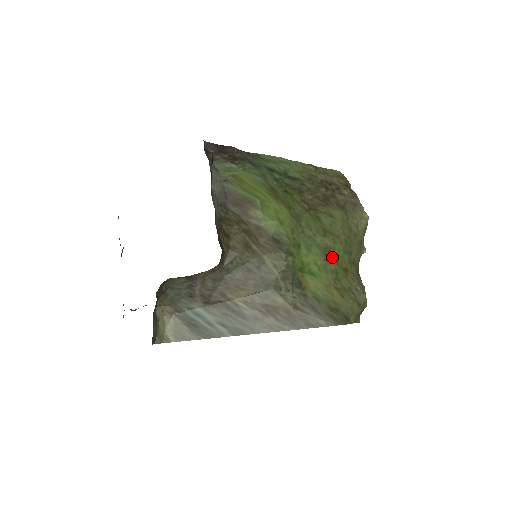
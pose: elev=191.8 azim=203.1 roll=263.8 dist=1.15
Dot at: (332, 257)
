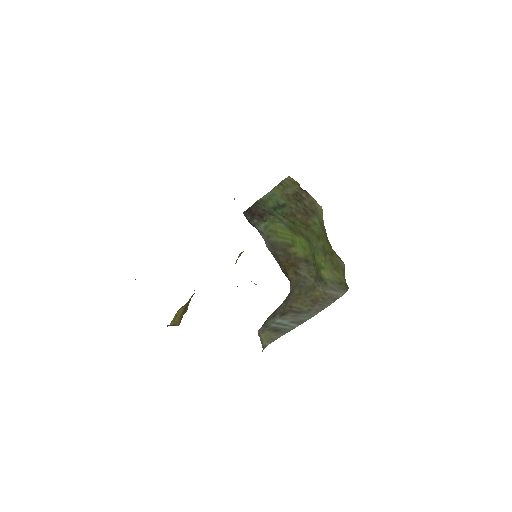
Dot at: (326, 251)
